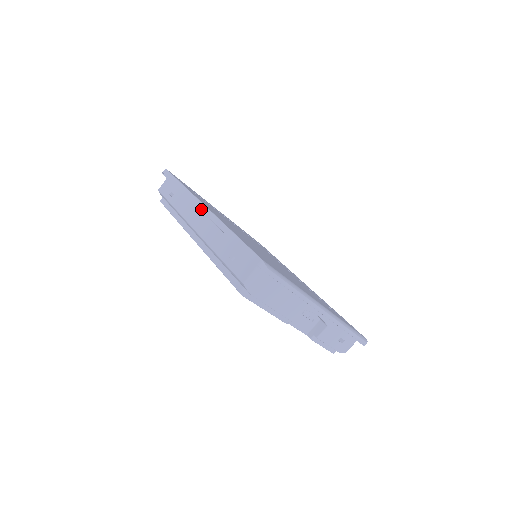
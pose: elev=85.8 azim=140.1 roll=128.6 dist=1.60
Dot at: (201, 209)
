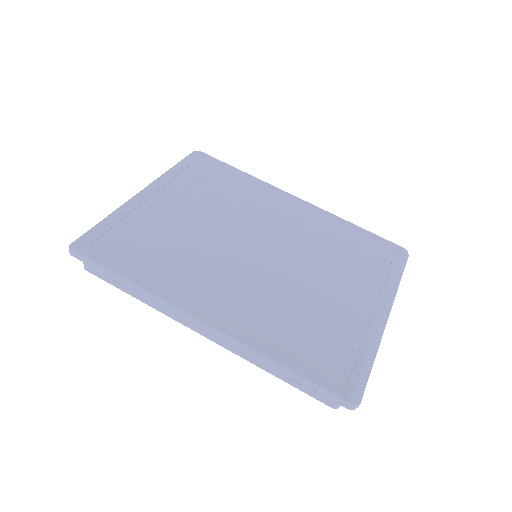
Dot at: (202, 327)
